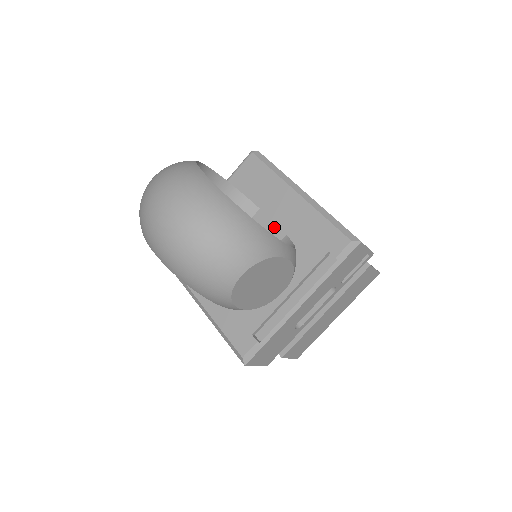
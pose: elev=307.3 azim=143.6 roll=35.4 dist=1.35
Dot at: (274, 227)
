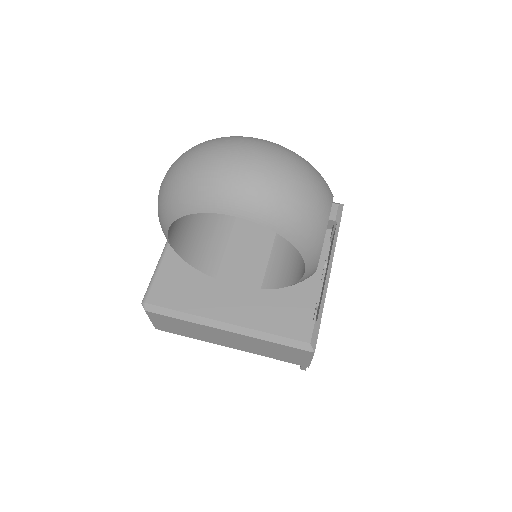
Dot at: occluded
